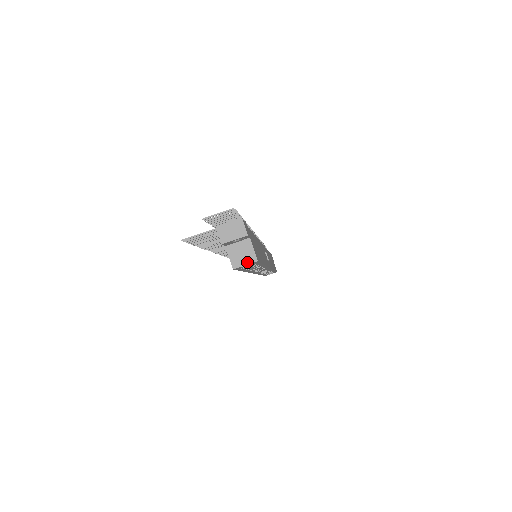
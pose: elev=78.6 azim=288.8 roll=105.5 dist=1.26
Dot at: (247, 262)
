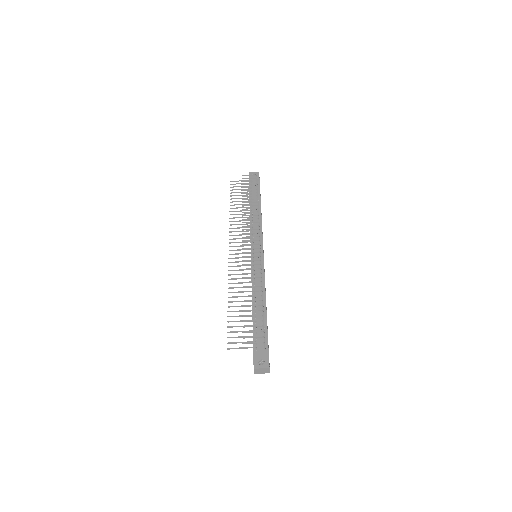
Dot at: occluded
